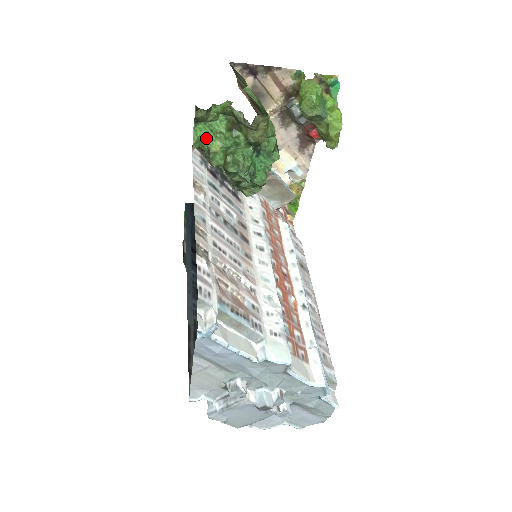
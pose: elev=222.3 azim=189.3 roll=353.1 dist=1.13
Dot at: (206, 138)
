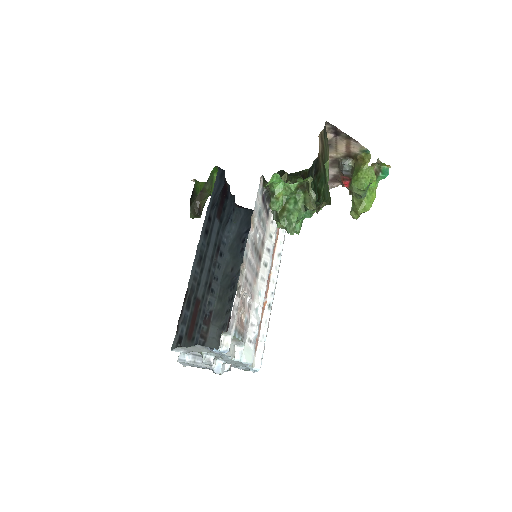
Dot at: (277, 184)
